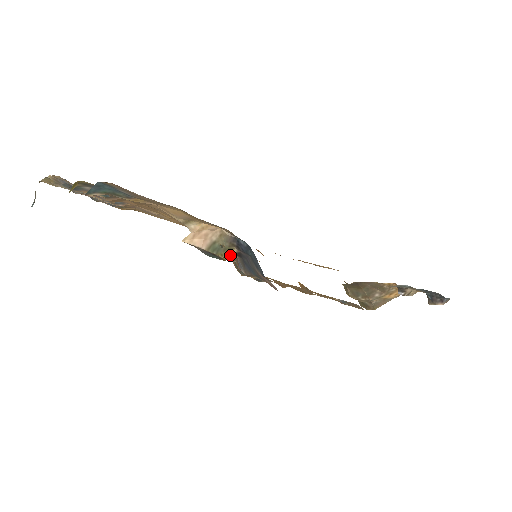
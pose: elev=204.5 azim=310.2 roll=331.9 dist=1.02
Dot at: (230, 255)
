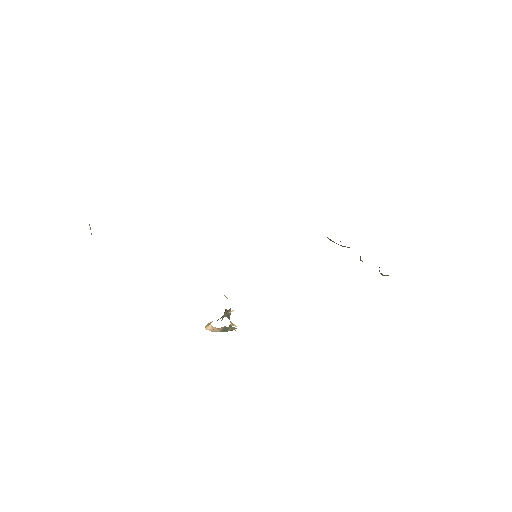
Dot at: (234, 329)
